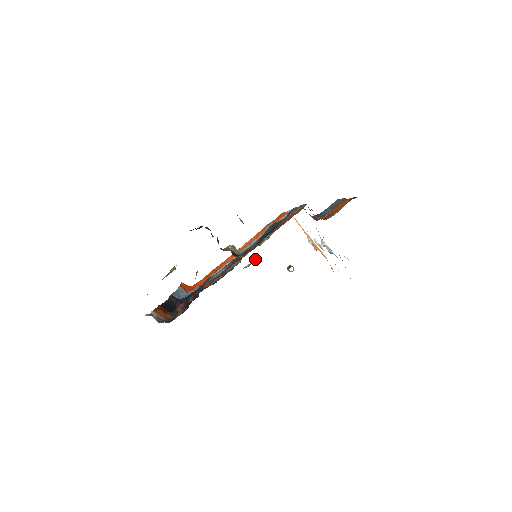
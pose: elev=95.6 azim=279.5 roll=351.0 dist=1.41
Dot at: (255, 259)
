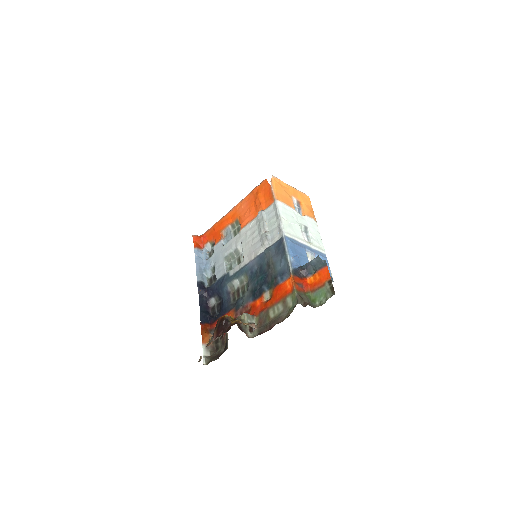
Dot at: occluded
